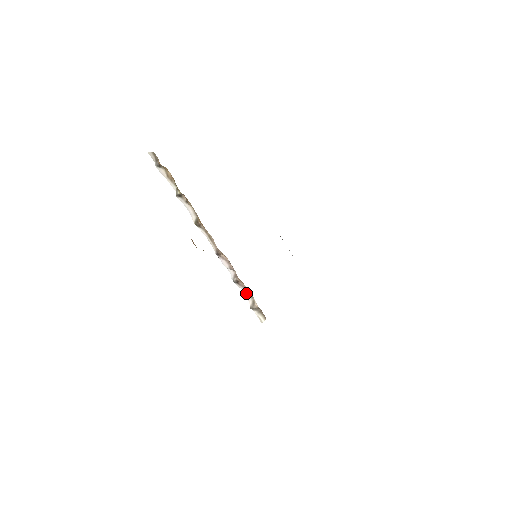
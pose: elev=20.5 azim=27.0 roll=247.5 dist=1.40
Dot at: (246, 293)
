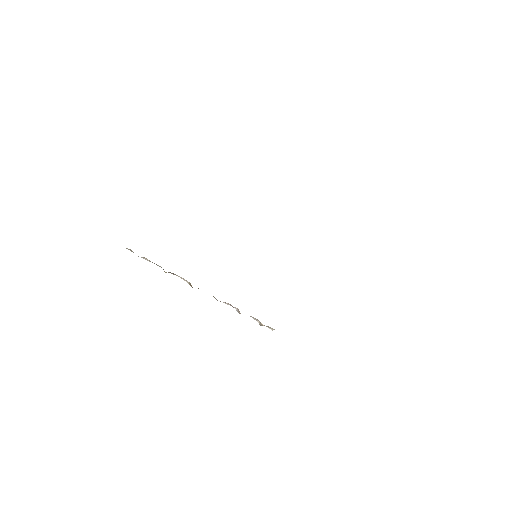
Dot at: (252, 317)
